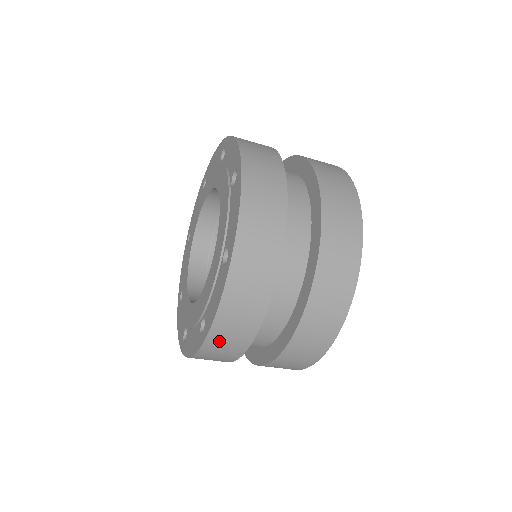
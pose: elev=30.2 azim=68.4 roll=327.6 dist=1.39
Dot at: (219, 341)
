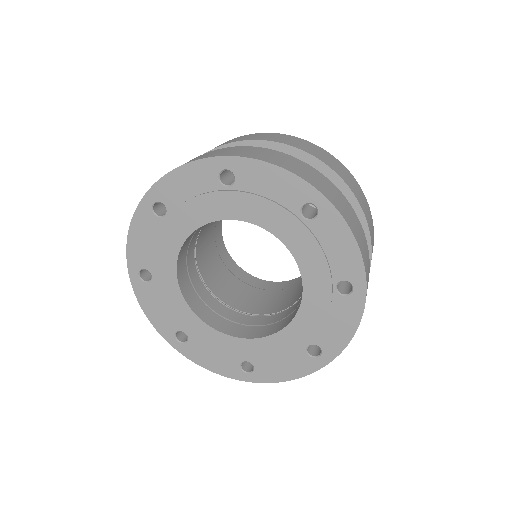
Dot at: occluded
